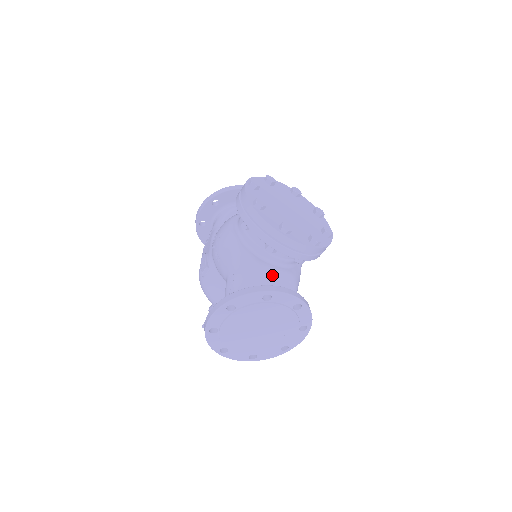
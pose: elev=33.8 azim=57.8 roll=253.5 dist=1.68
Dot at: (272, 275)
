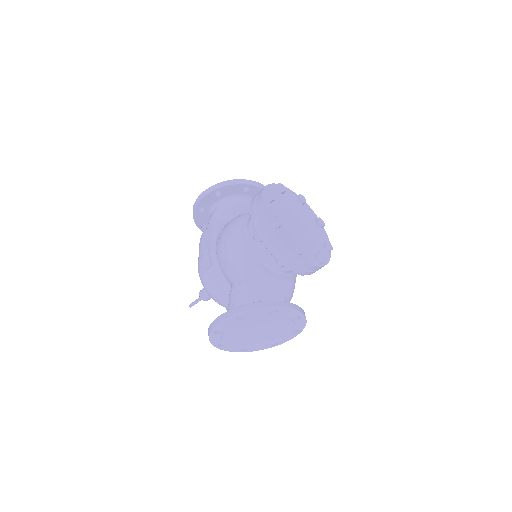
Dot at: (276, 285)
